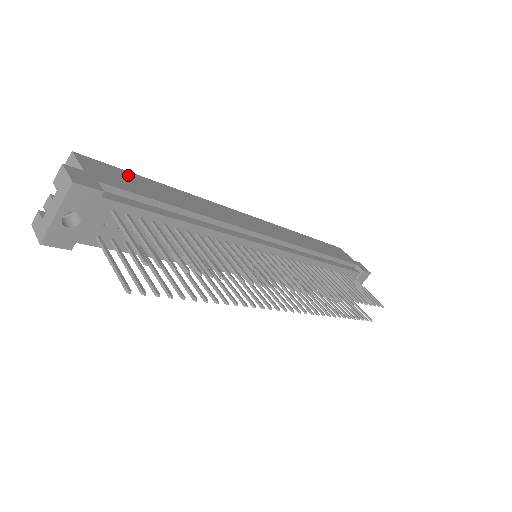
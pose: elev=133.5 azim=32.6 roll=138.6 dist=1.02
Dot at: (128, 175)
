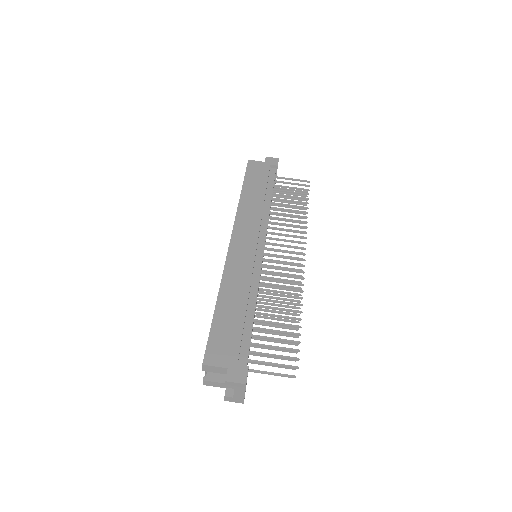
Dot at: (216, 333)
